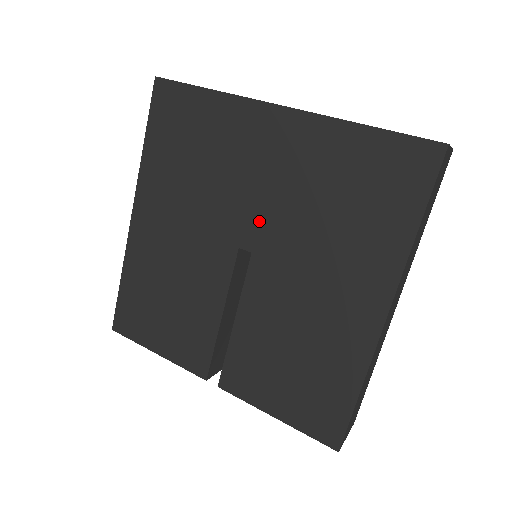
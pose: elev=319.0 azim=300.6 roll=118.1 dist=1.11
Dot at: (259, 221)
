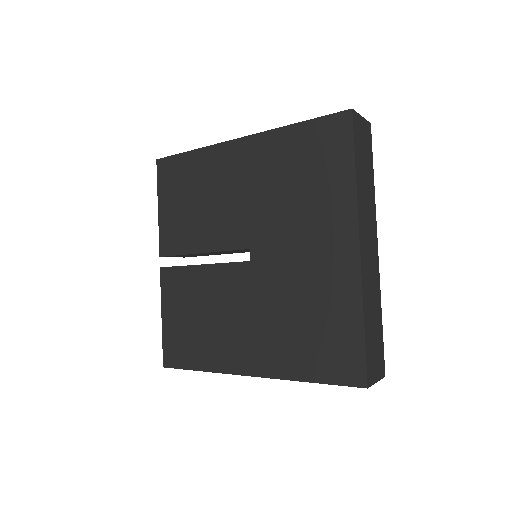
Dot at: (273, 259)
